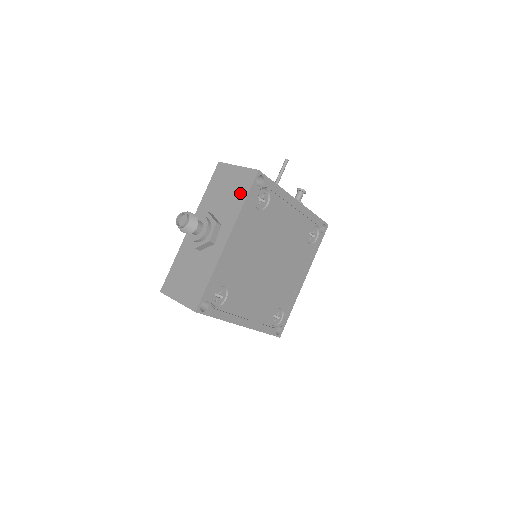
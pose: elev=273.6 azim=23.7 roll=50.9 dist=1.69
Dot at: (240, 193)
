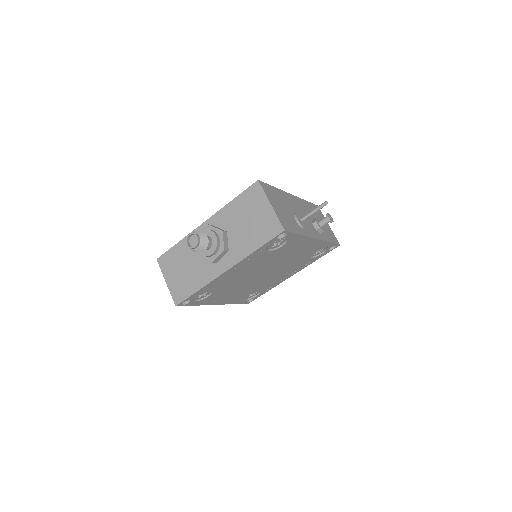
Dot at: (258, 237)
